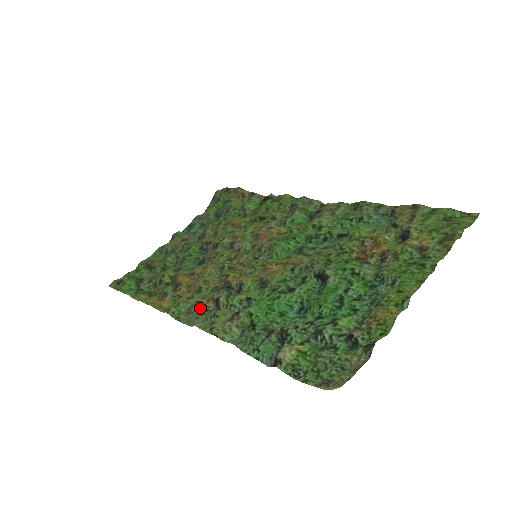
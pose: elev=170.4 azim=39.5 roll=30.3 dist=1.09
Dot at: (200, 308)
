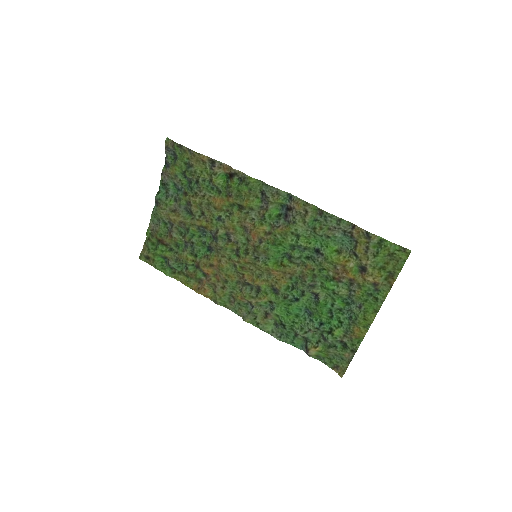
Dot at: (238, 301)
